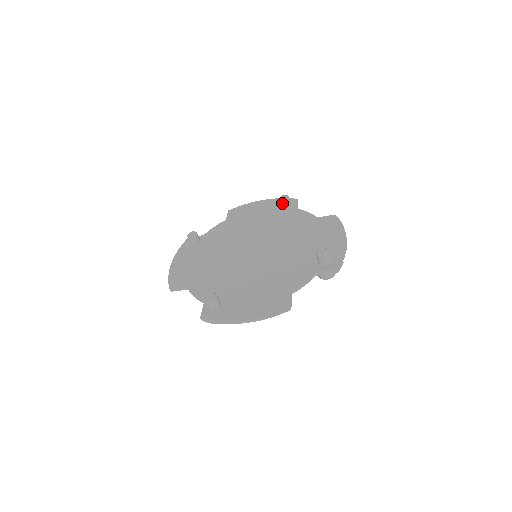
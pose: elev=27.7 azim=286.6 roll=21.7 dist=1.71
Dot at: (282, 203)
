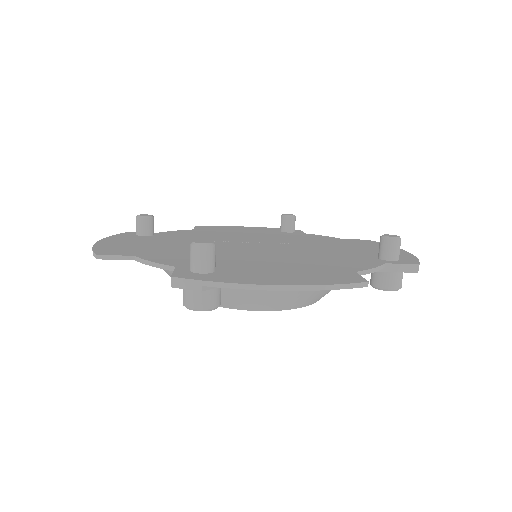
Dot at: (286, 220)
